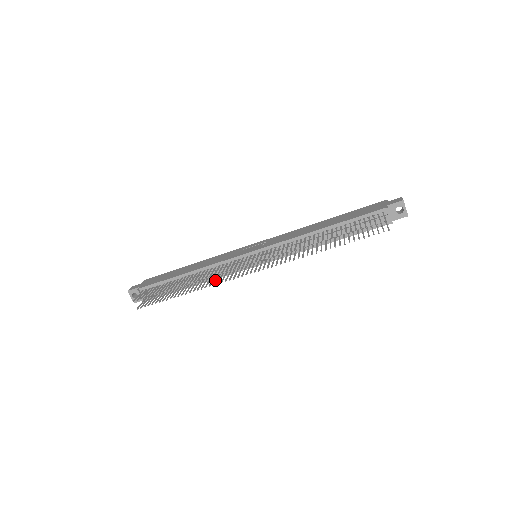
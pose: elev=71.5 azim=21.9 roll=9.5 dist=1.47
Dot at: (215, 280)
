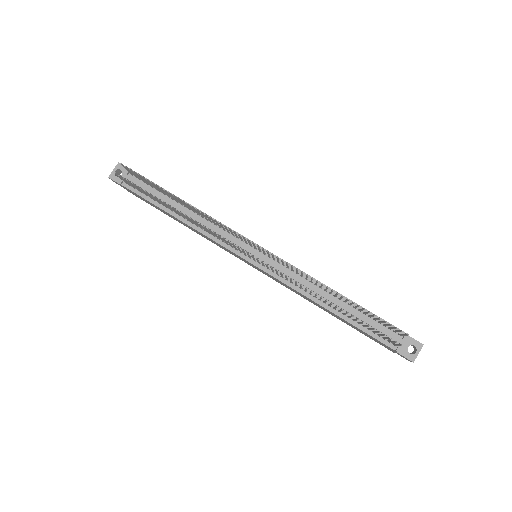
Dot at: occluded
